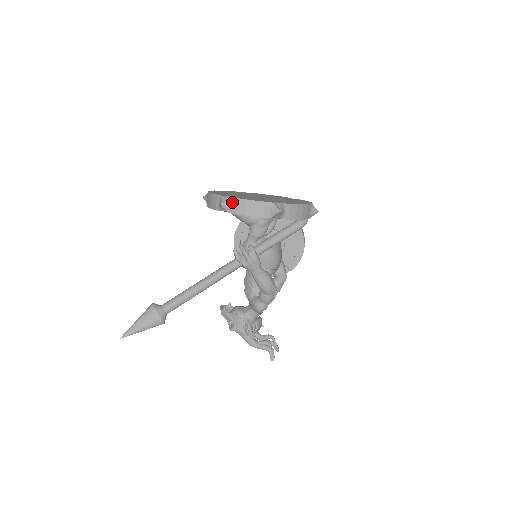
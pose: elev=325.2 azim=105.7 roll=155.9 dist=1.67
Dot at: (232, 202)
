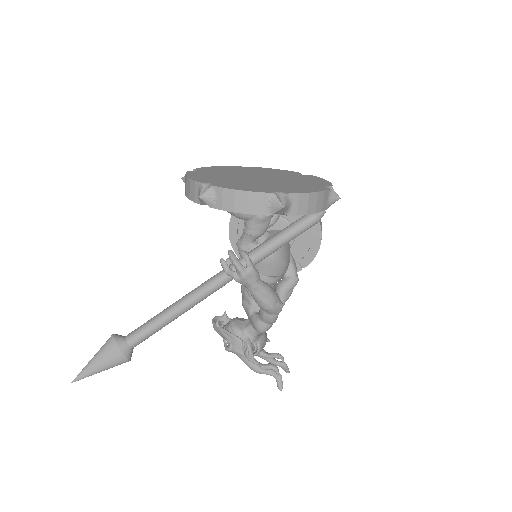
Dot at: (215, 193)
